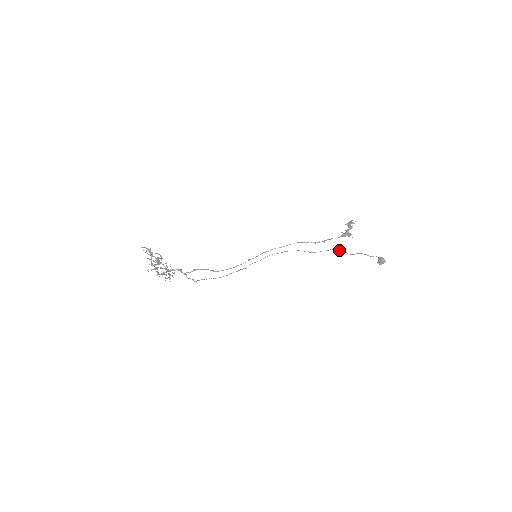
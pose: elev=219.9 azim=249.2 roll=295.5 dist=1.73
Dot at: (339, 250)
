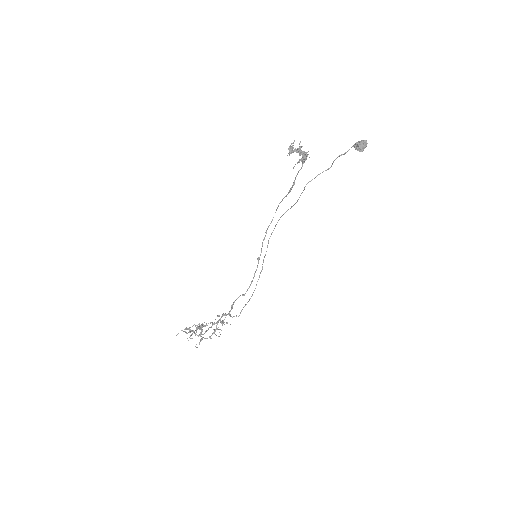
Dot at: occluded
